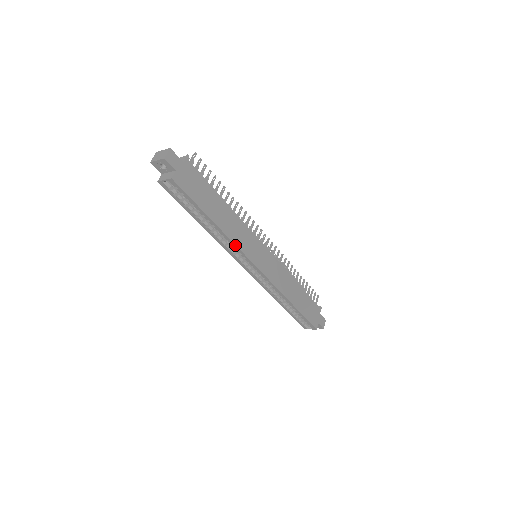
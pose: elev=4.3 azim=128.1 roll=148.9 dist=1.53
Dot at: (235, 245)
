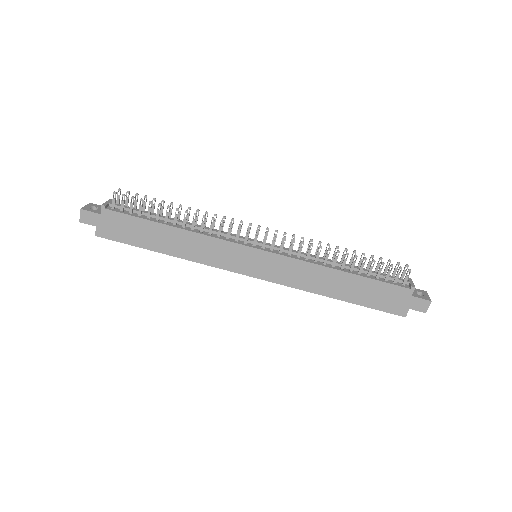
Dot at: (204, 264)
